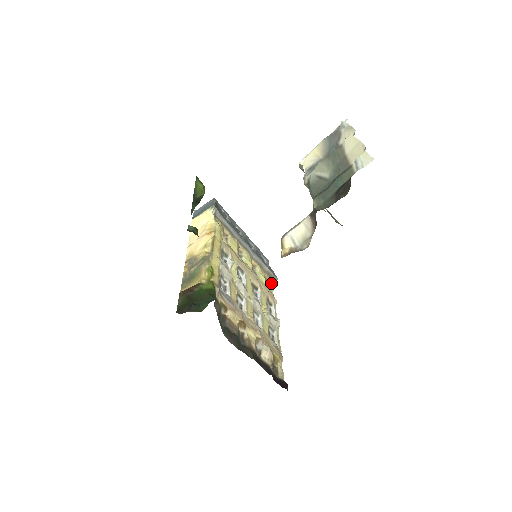
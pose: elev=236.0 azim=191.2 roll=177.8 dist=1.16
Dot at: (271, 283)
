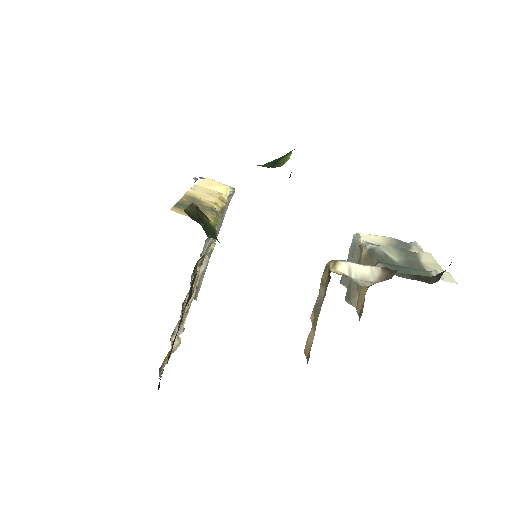
Dot at: occluded
